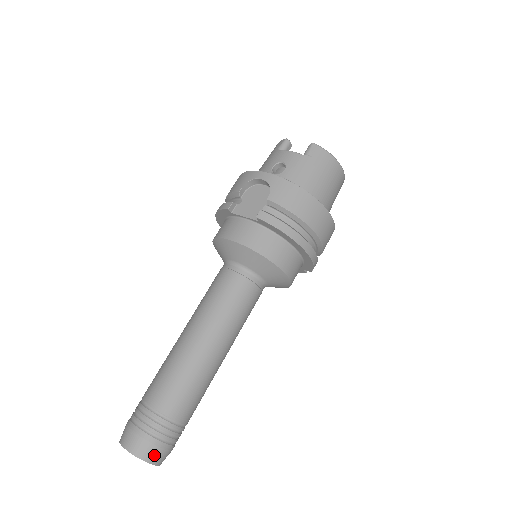
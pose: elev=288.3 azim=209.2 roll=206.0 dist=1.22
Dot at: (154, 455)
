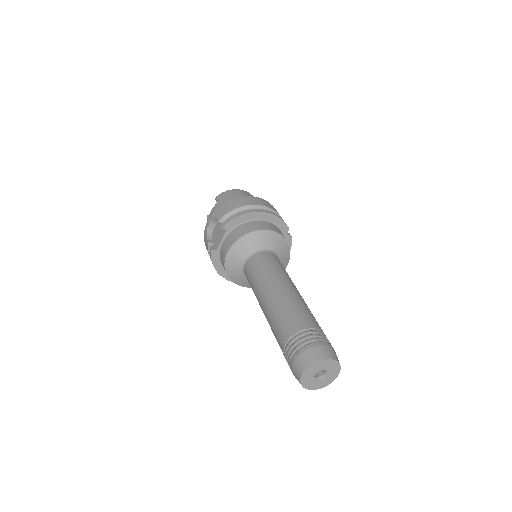
Dot at: (320, 353)
